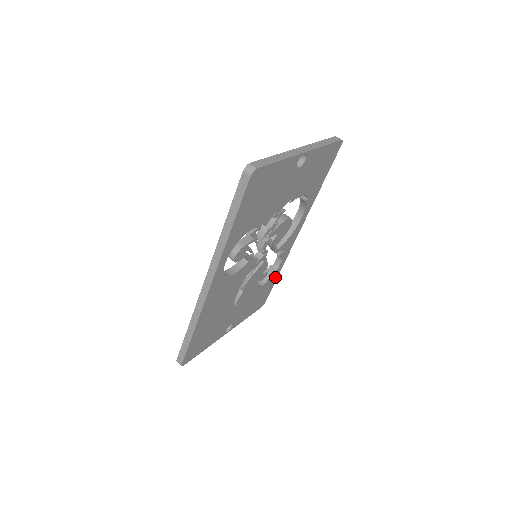
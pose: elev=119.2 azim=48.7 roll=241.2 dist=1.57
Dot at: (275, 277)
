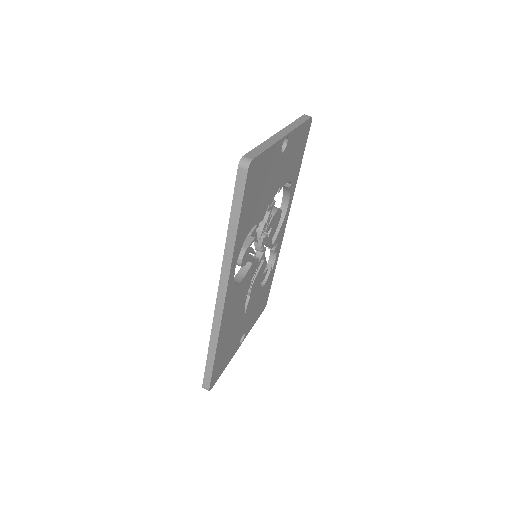
Dot at: (272, 274)
